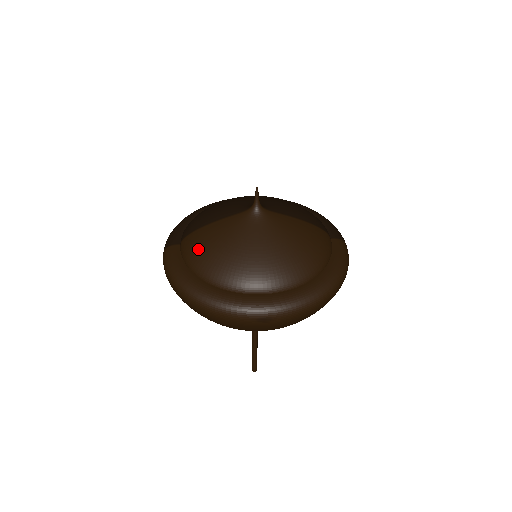
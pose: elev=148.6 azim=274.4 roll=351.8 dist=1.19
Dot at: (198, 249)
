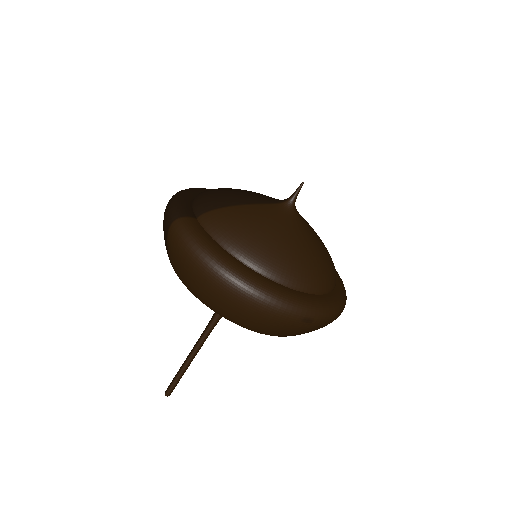
Dot at: (236, 228)
